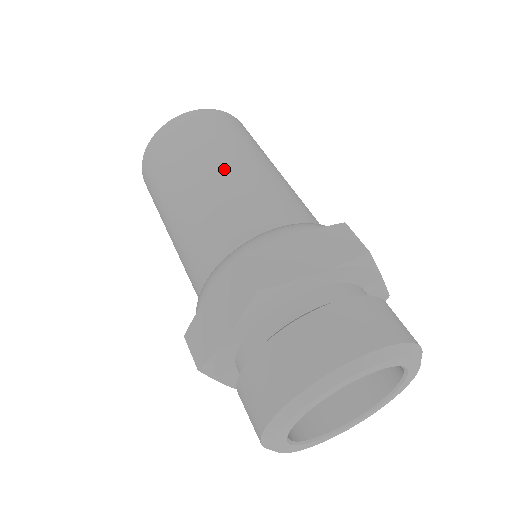
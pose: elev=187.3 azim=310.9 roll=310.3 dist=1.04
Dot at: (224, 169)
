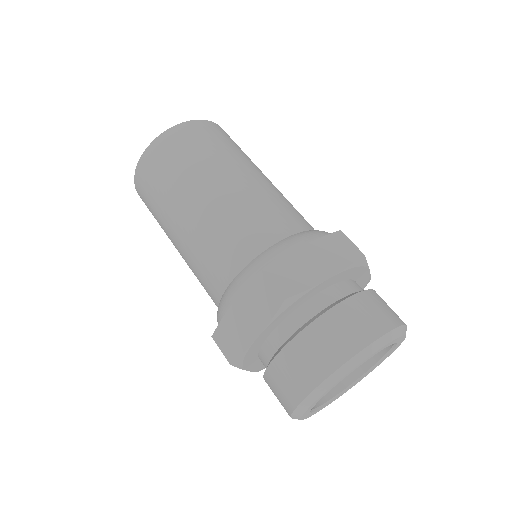
Dot at: (270, 181)
